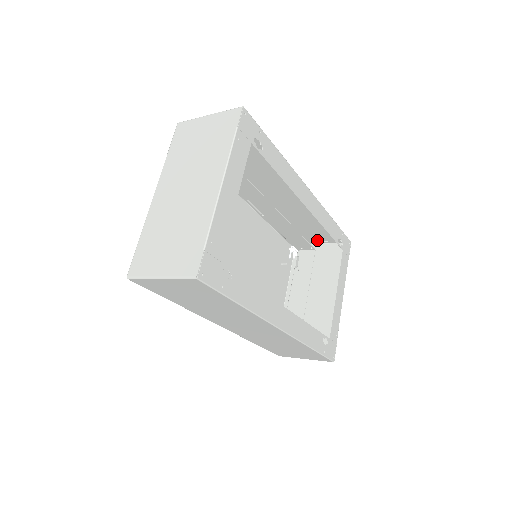
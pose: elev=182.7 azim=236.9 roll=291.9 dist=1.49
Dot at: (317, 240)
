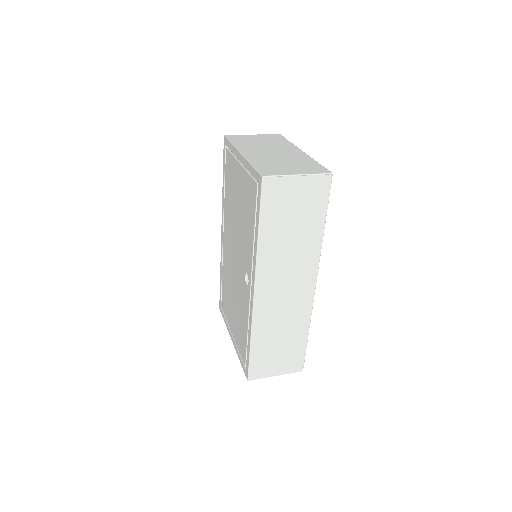
Dot at: occluded
